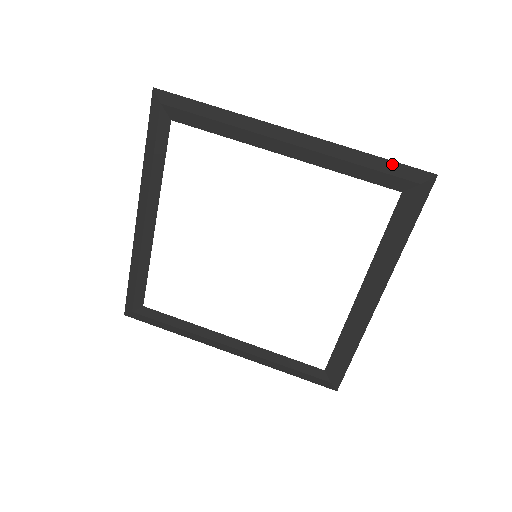
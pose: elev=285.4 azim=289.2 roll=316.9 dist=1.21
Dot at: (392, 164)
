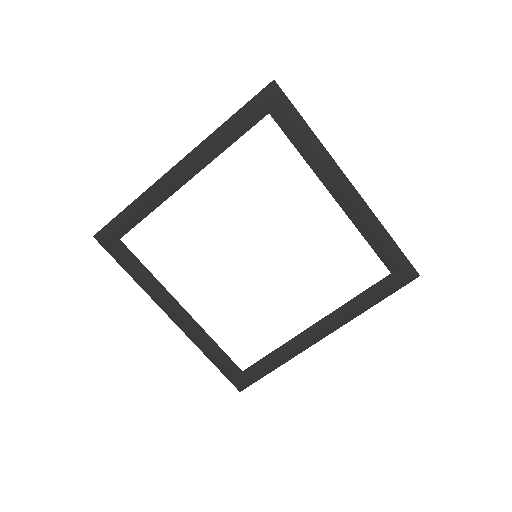
Dot at: (399, 251)
